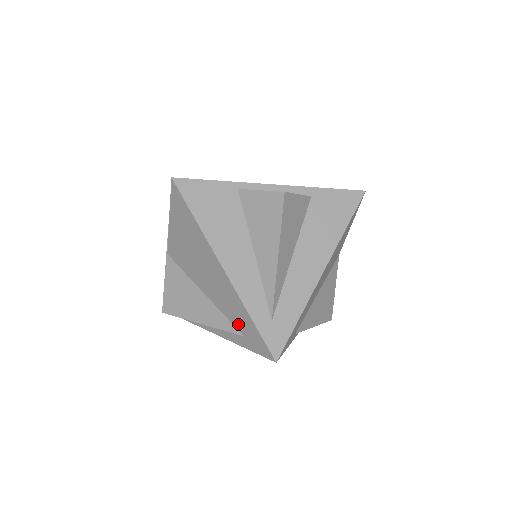
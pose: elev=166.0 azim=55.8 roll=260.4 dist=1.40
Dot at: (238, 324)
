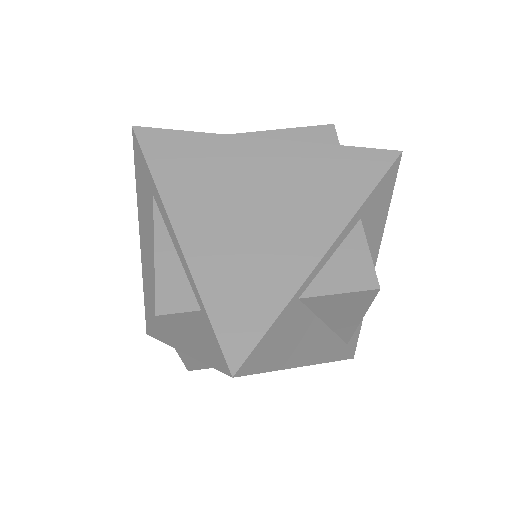
Dot at: occluded
